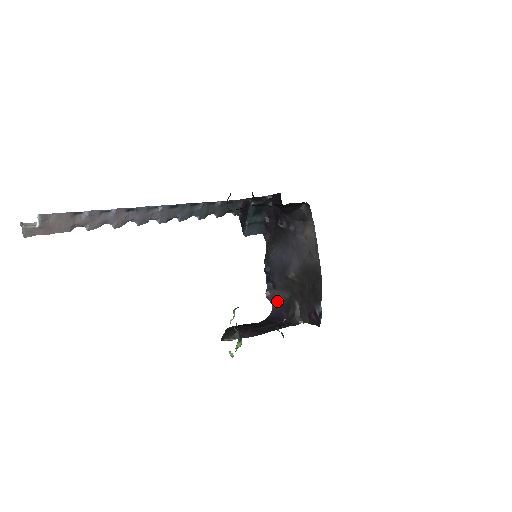
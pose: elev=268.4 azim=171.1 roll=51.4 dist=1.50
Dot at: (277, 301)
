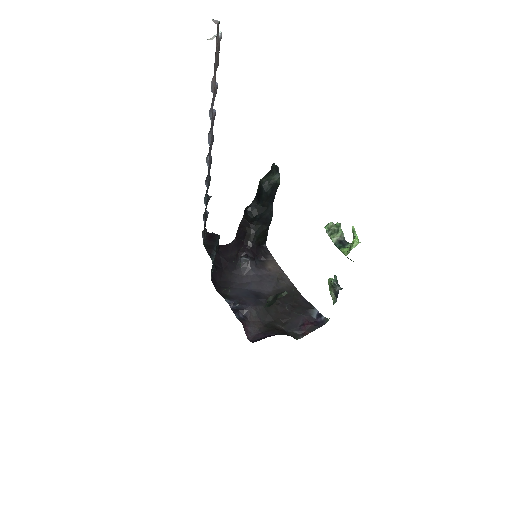
Dot at: (253, 332)
